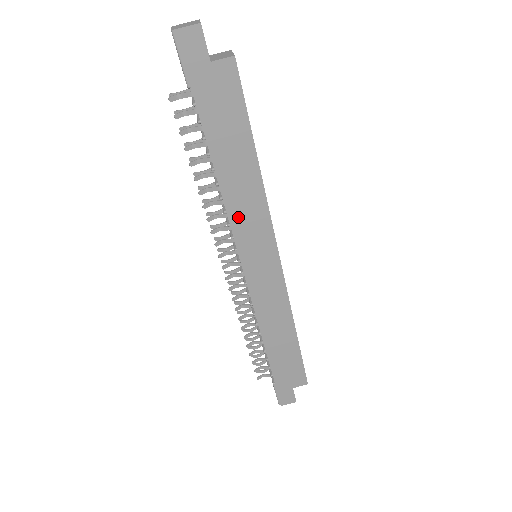
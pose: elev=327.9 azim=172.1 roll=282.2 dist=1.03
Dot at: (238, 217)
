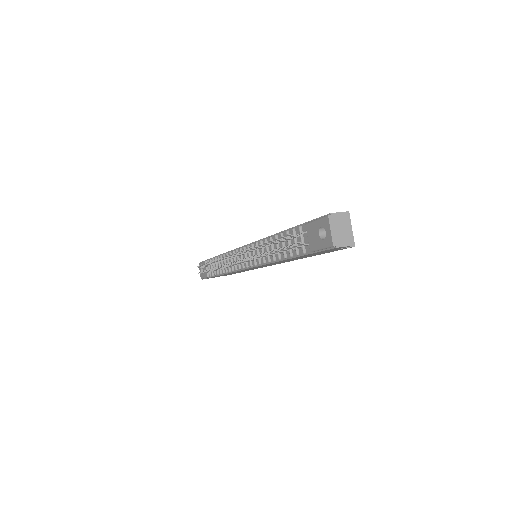
Dot at: occluded
